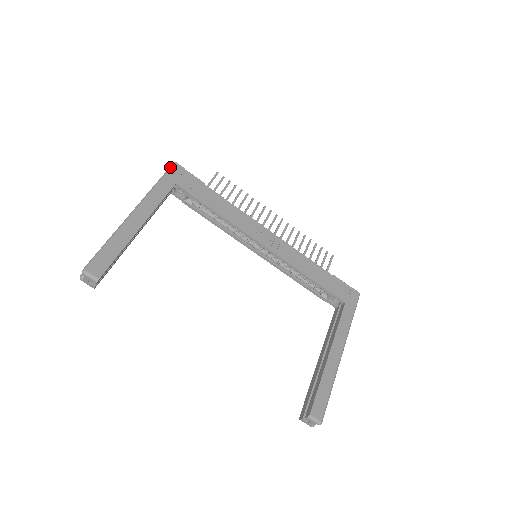
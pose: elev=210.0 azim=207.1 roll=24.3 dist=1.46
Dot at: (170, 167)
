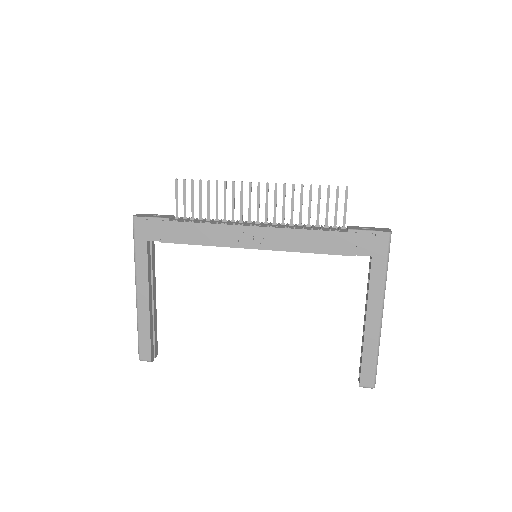
Dot at: (133, 226)
